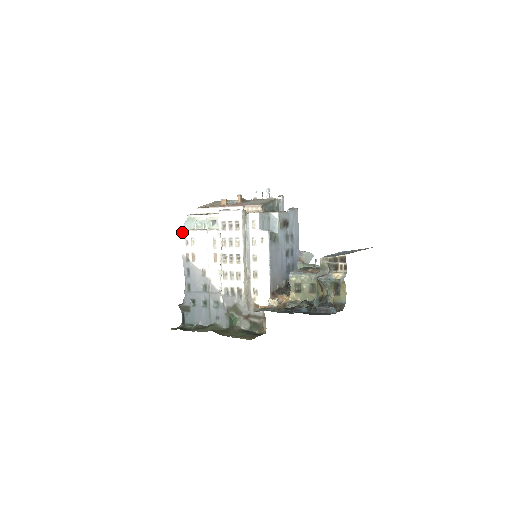
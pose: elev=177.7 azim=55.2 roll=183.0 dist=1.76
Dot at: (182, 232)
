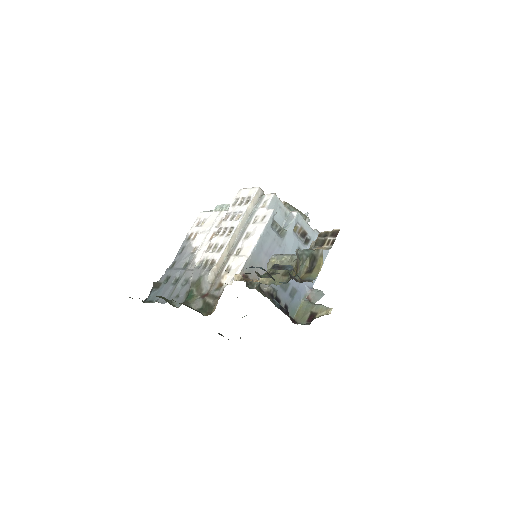
Dot at: (200, 214)
